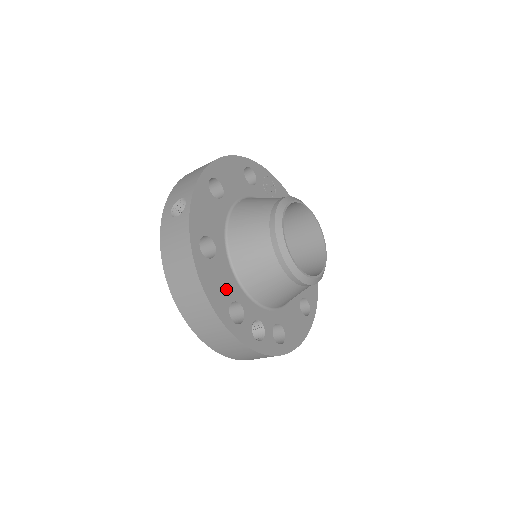
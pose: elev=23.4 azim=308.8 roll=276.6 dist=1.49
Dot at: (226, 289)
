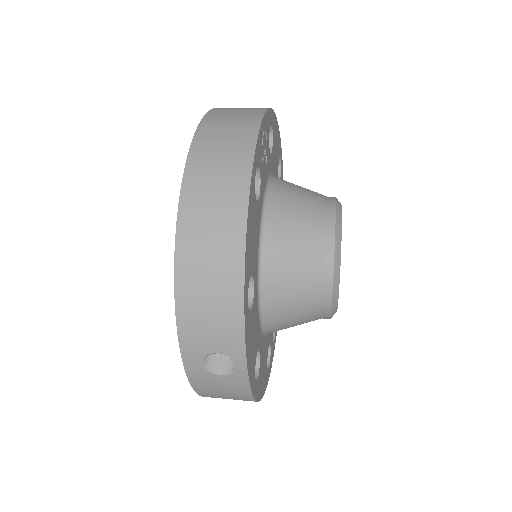
Dot at: (265, 360)
